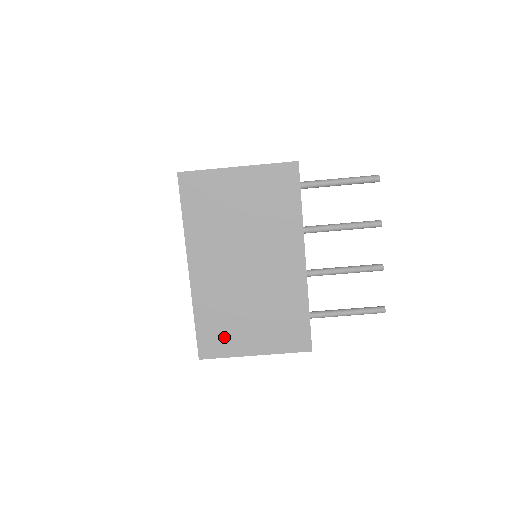
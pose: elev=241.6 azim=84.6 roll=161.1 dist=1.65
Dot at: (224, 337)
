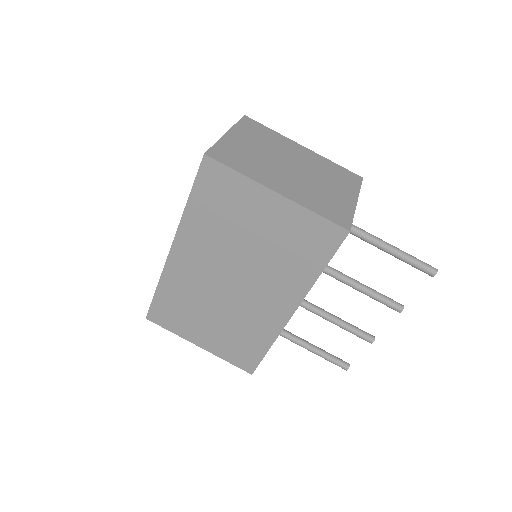
Dot at: (177, 318)
